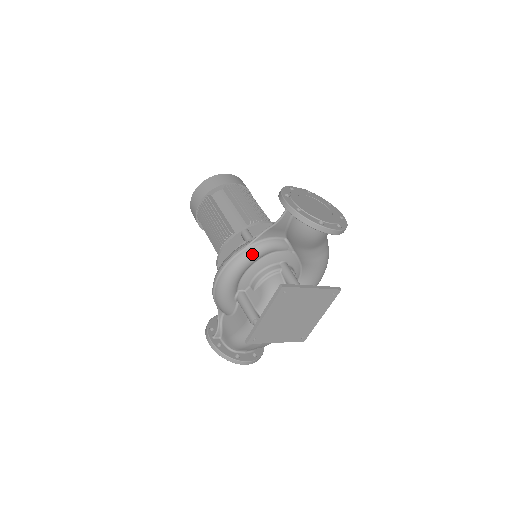
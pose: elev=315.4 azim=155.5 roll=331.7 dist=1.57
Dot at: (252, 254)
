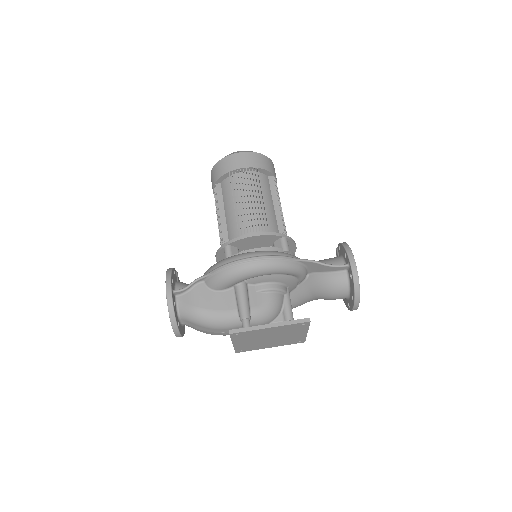
Dot at: (292, 269)
